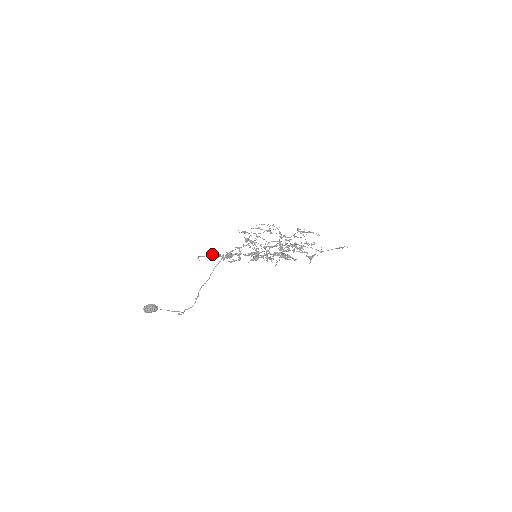
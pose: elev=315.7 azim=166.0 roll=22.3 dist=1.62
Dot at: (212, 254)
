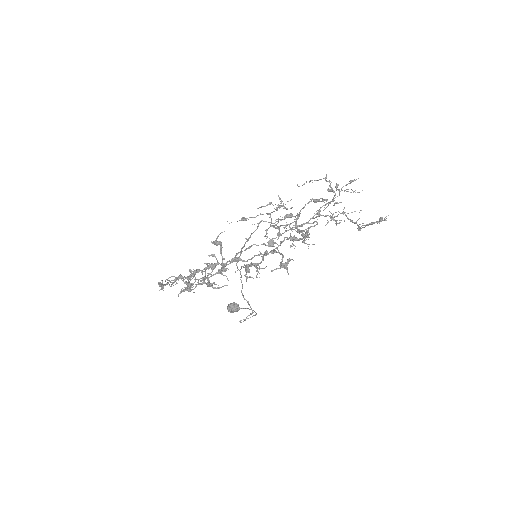
Dot at: (172, 276)
